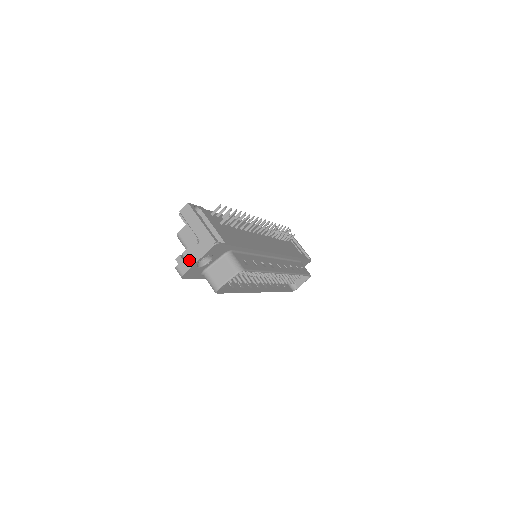
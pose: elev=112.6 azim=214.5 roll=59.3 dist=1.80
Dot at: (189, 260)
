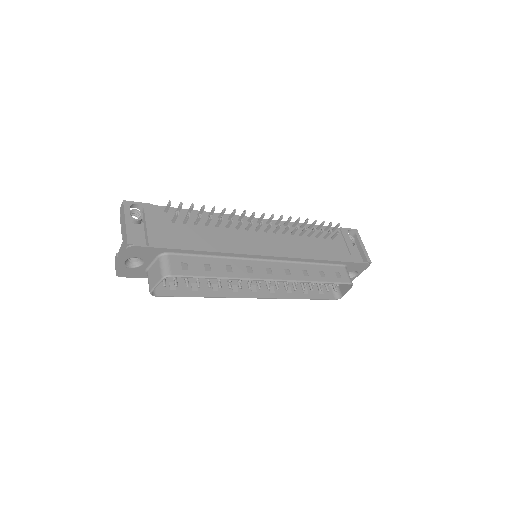
Dot at: (118, 260)
